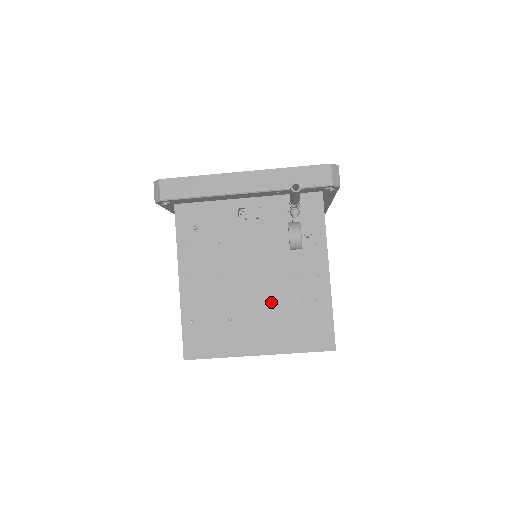
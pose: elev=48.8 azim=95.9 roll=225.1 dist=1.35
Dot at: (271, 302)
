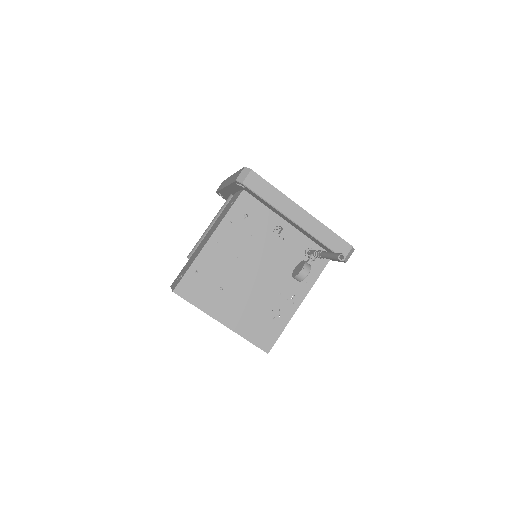
Dot at: (254, 297)
